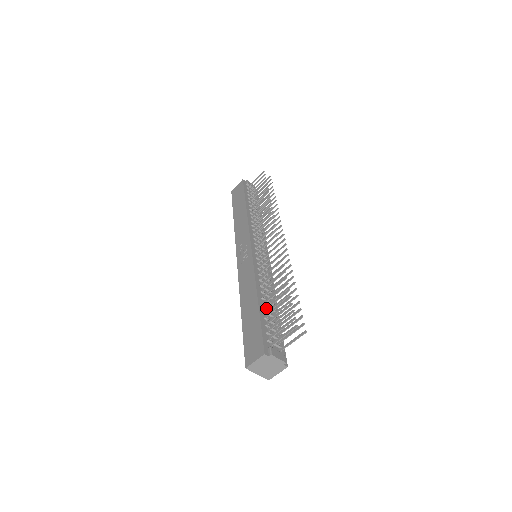
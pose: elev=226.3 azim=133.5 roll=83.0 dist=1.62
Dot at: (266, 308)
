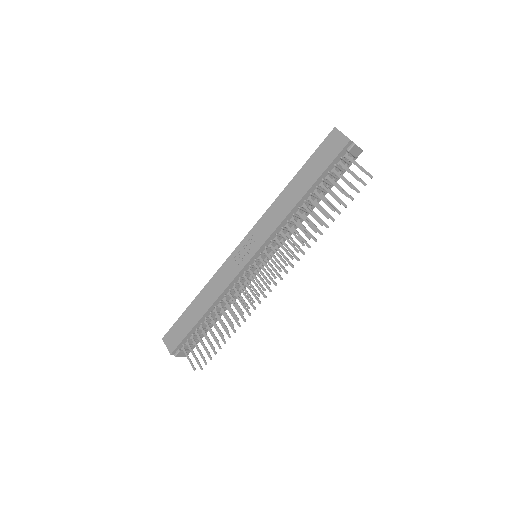
Dot at: (205, 322)
